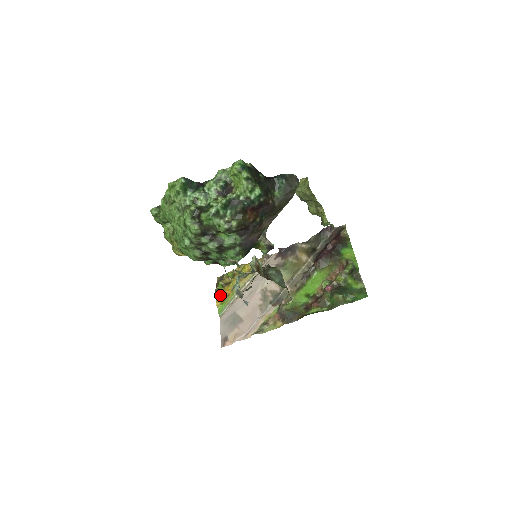
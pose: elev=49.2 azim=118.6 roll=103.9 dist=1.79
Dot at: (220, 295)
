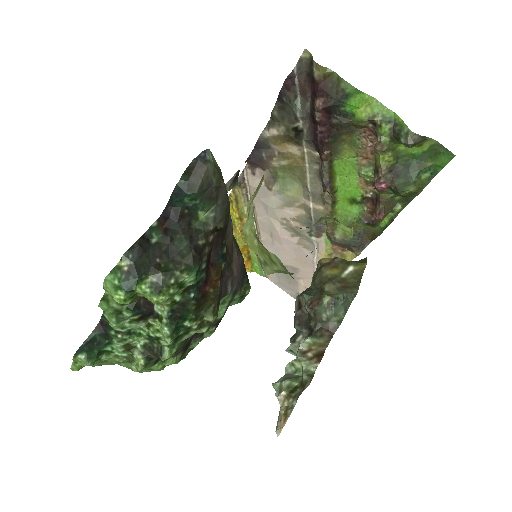
Dot at: occluded
